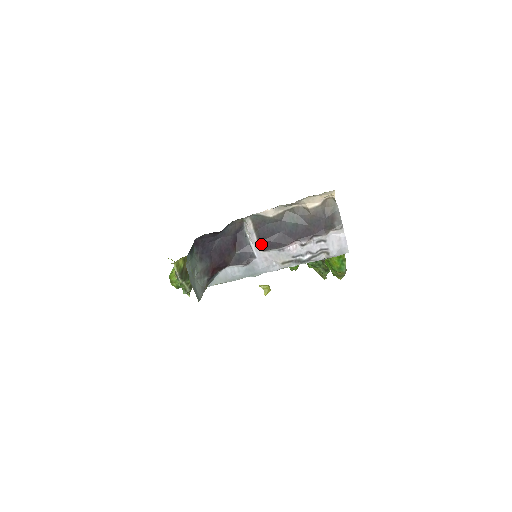
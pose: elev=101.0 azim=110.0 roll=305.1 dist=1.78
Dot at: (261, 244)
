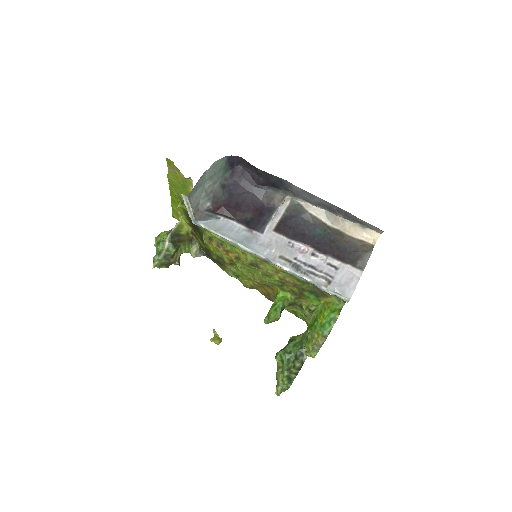
Dot at: (279, 225)
